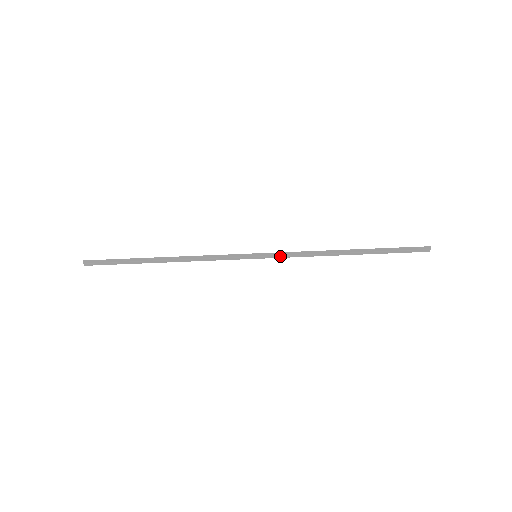
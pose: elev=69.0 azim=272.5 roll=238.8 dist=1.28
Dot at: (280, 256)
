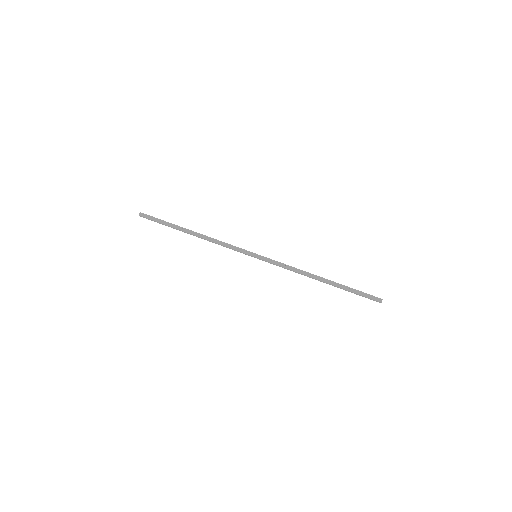
Dot at: (273, 262)
